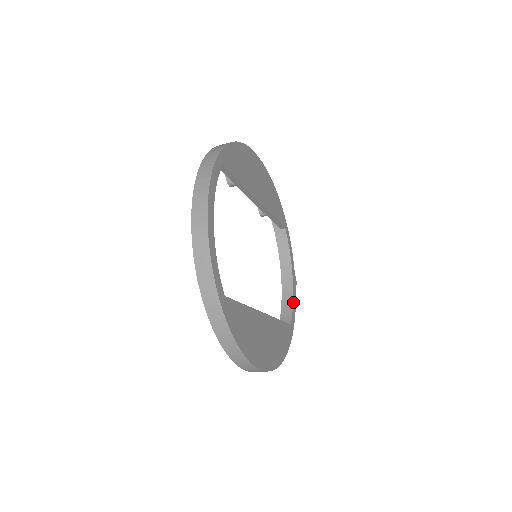
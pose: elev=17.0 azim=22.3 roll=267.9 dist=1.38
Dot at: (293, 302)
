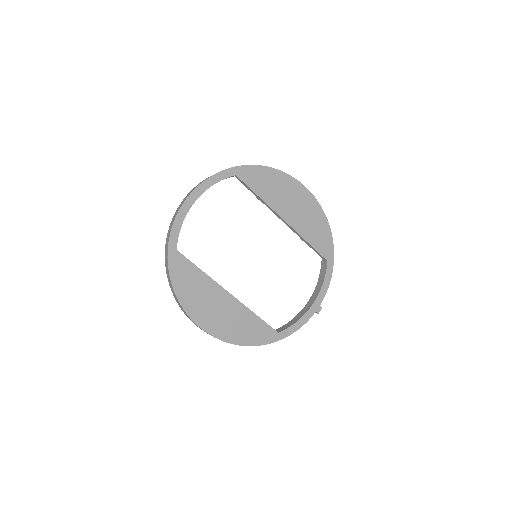
Dot at: (298, 321)
